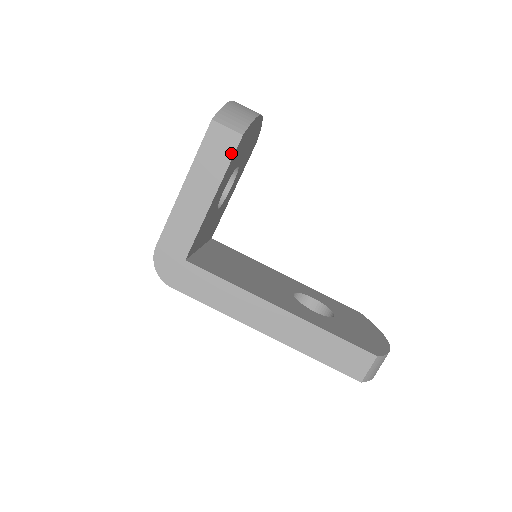
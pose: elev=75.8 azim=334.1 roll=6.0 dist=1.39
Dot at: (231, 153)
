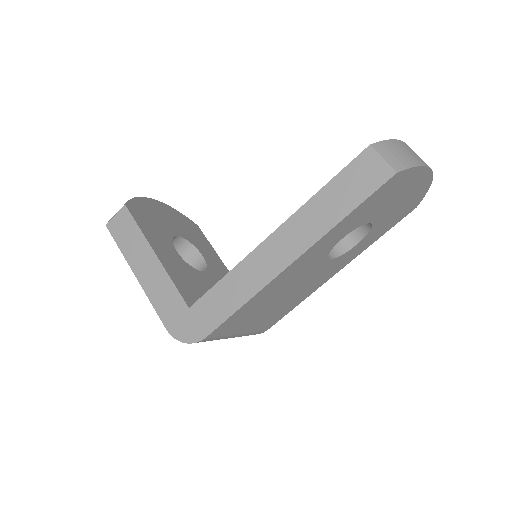
Dot at: (132, 220)
